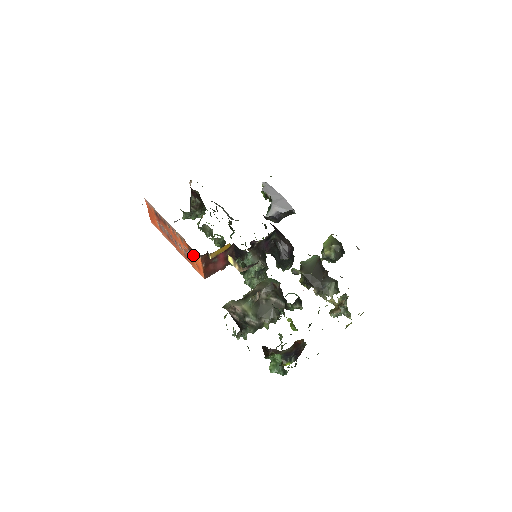
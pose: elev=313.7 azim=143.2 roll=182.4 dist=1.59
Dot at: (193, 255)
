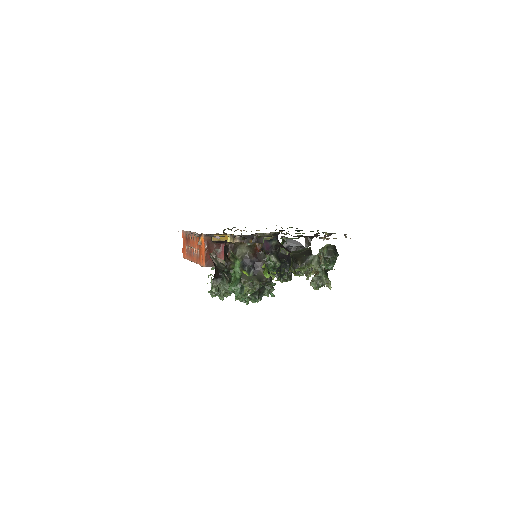
Dot at: (200, 243)
